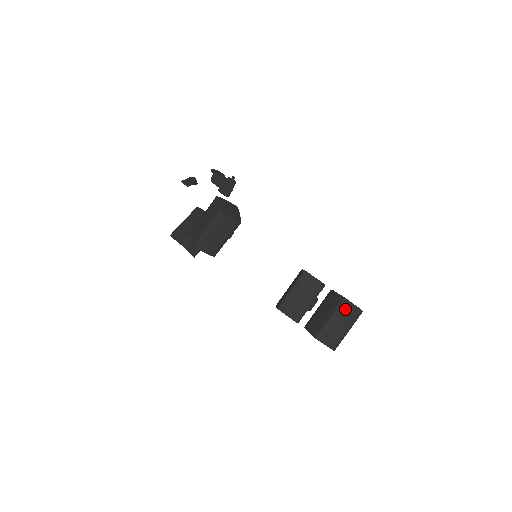
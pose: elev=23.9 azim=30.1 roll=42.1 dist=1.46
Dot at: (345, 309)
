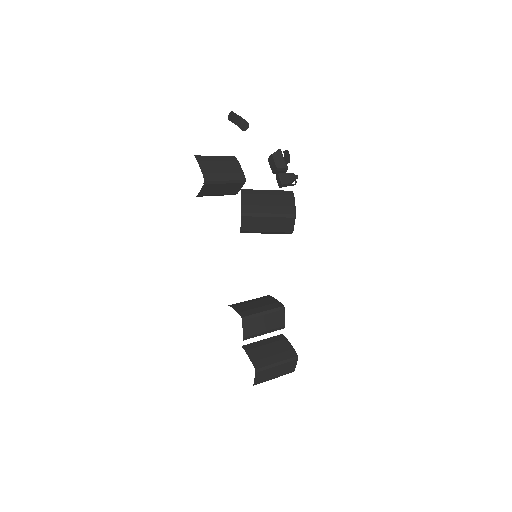
Dot at: (290, 363)
